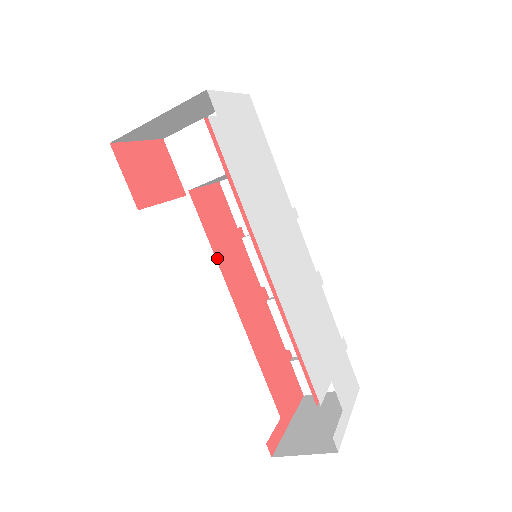
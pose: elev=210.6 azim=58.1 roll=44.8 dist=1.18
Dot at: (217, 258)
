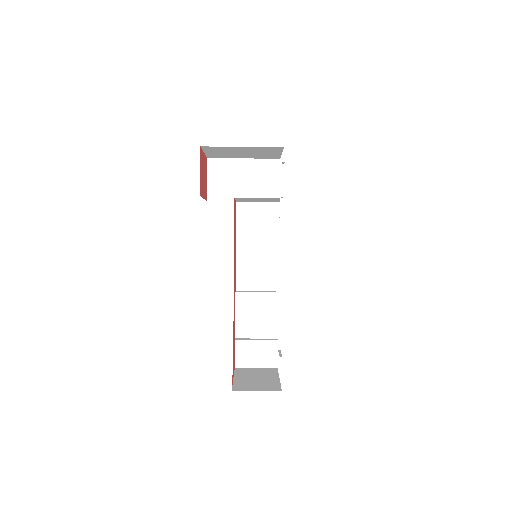
Dot at: occluded
